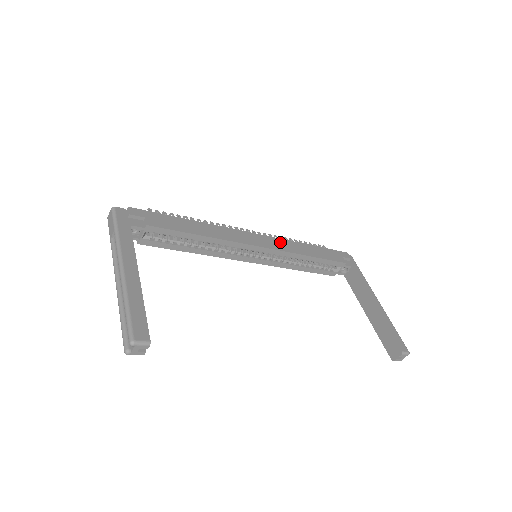
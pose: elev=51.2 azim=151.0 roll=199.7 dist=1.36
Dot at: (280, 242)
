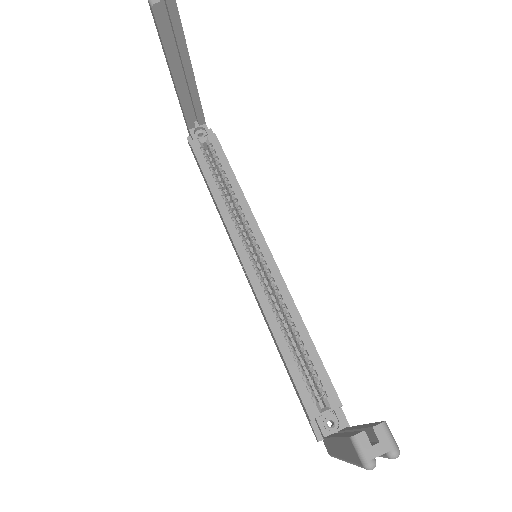
Dot at: occluded
